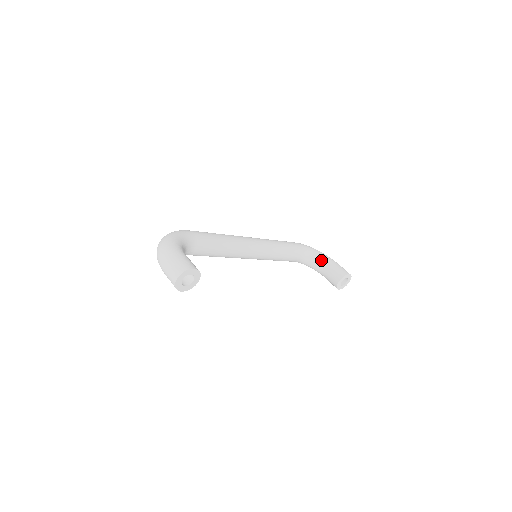
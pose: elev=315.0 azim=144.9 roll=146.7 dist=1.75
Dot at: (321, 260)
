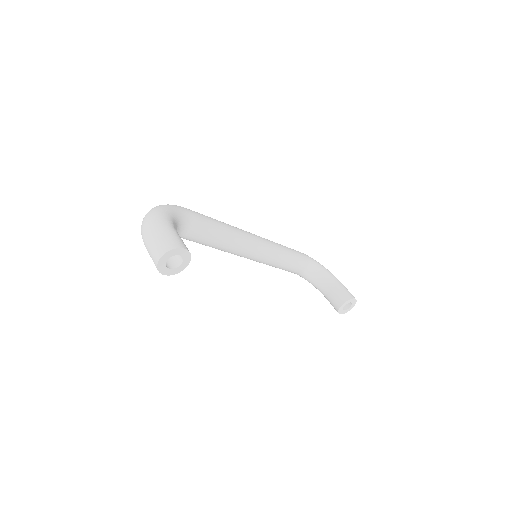
Dot at: (325, 277)
